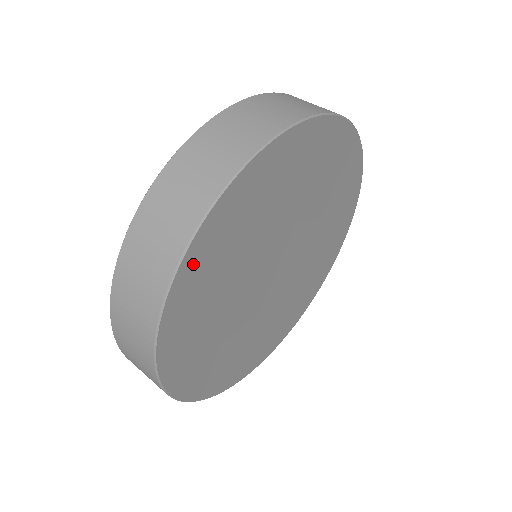
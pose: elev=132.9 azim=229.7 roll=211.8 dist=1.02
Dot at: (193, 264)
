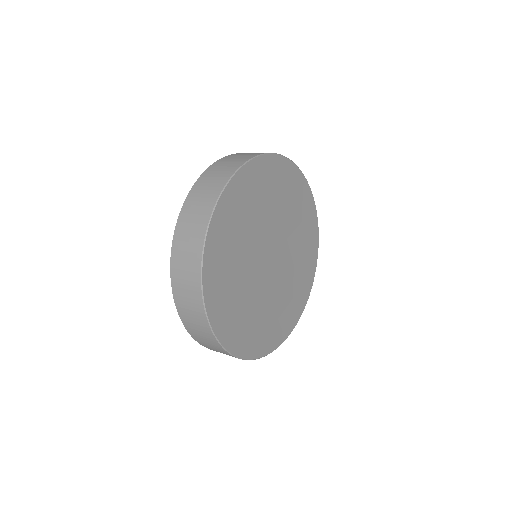
Dot at: (257, 168)
